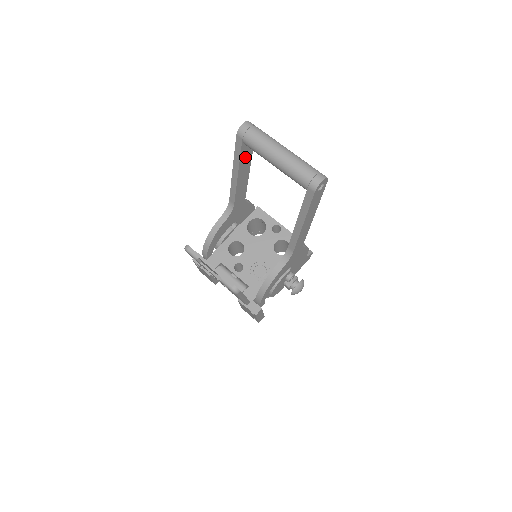
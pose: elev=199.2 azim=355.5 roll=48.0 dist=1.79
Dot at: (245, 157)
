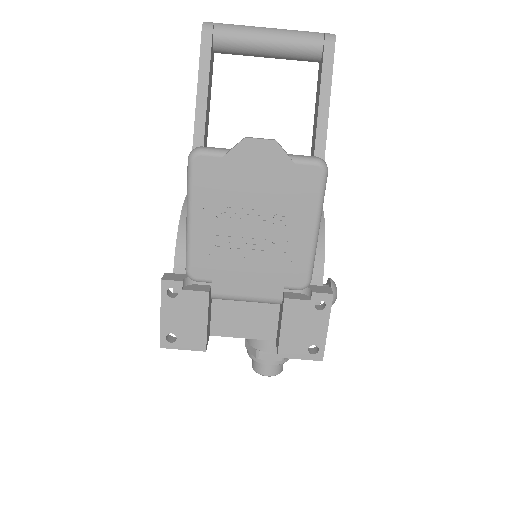
Dot at: (210, 79)
